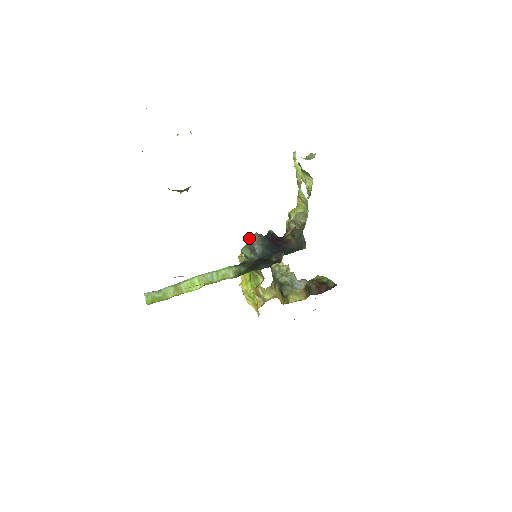
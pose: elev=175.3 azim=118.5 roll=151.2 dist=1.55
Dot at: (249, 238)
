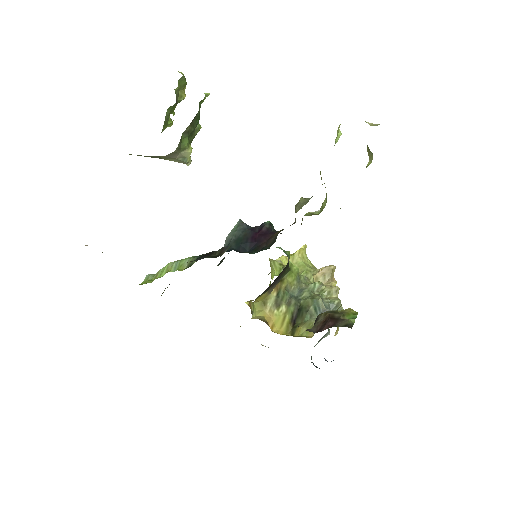
Dot at: occluded
